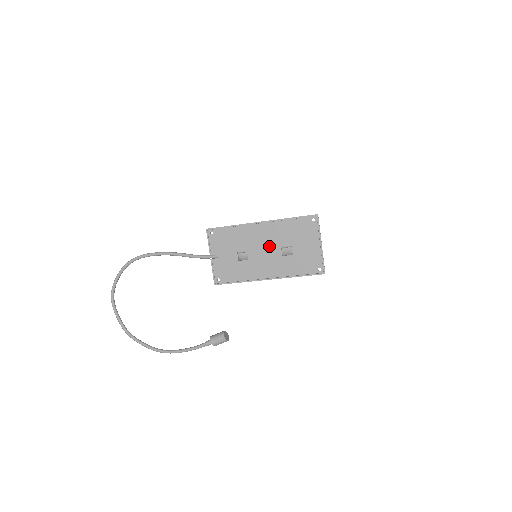
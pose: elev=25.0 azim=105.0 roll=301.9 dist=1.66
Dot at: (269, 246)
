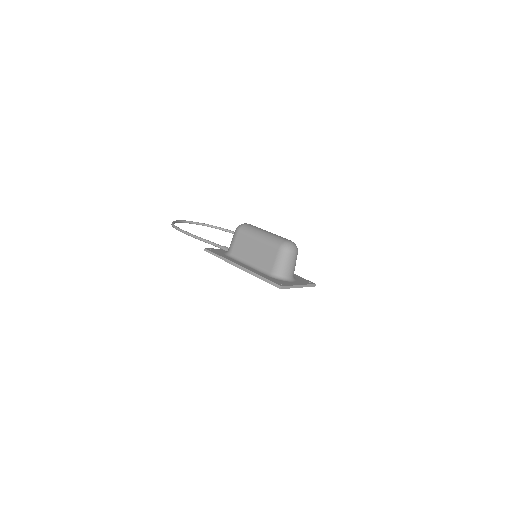
Dot at: occluded
